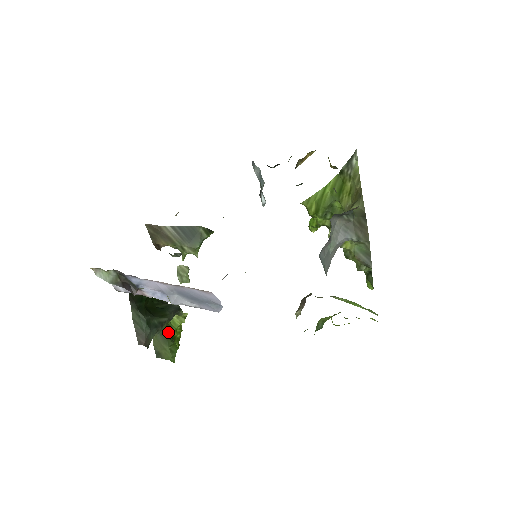
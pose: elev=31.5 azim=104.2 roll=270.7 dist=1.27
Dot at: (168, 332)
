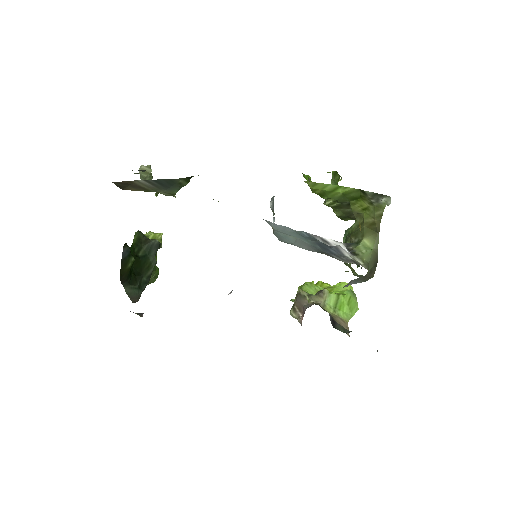
Dot at: occluded
